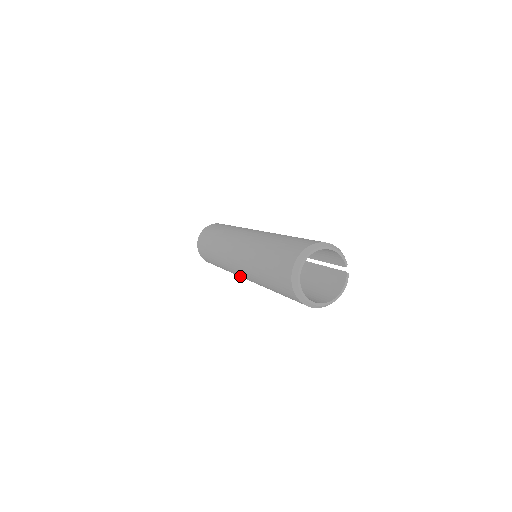
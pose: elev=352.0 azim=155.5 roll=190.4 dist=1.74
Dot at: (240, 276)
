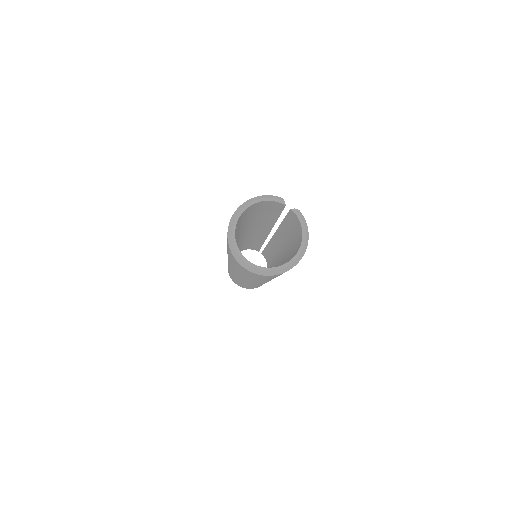
Dot at: (260, 284)
